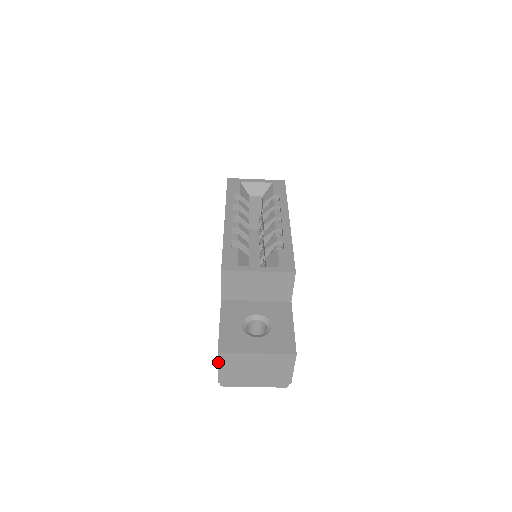
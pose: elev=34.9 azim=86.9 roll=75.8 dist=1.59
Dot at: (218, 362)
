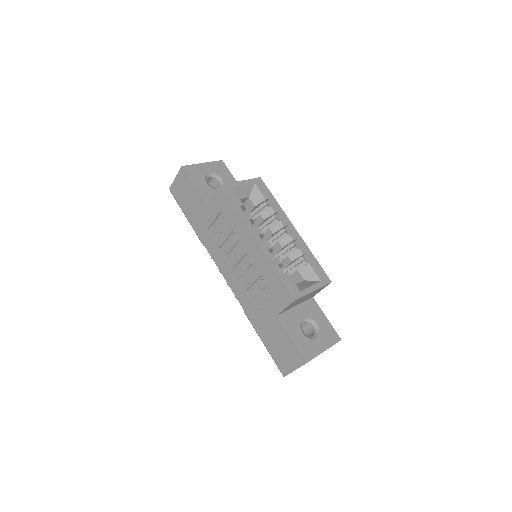
Dot at: (299, 367)
